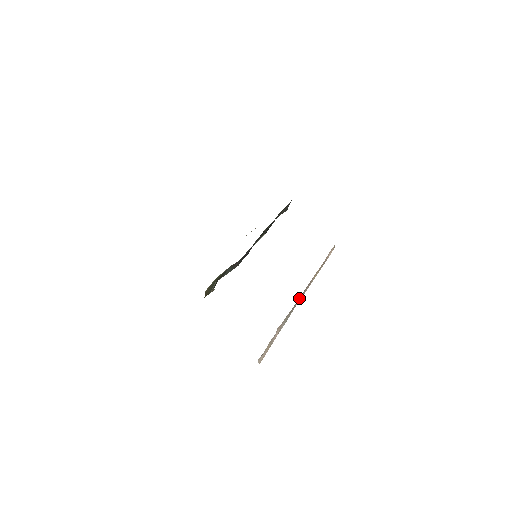
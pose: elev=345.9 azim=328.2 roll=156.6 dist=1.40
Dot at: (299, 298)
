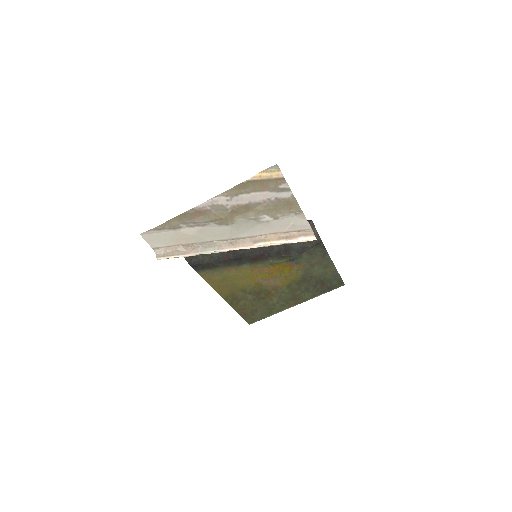
Dot at: (231, 243)
